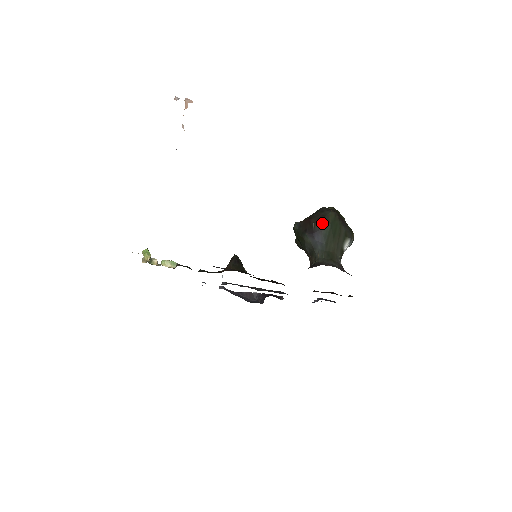
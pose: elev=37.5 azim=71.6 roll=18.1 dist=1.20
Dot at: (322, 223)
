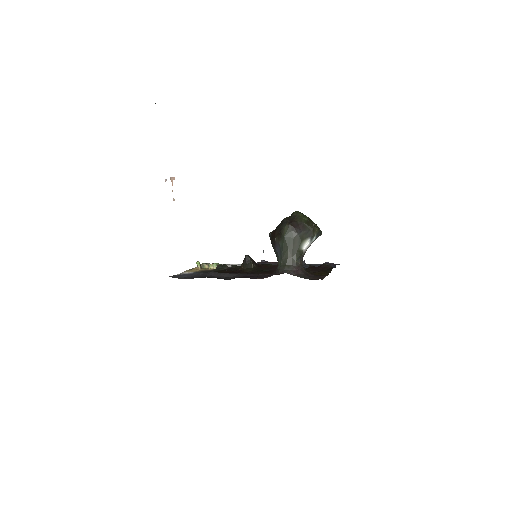
Dot at: (279, 237)
